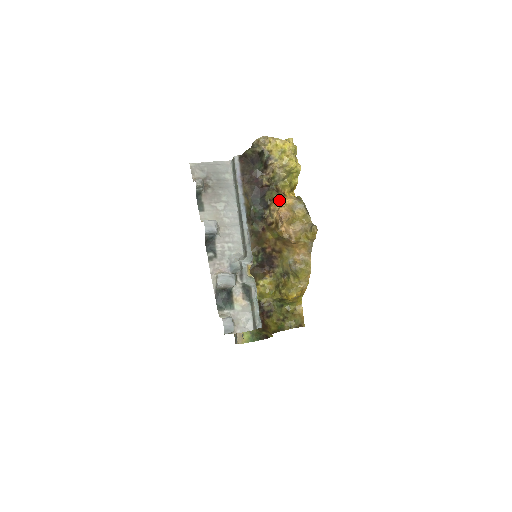
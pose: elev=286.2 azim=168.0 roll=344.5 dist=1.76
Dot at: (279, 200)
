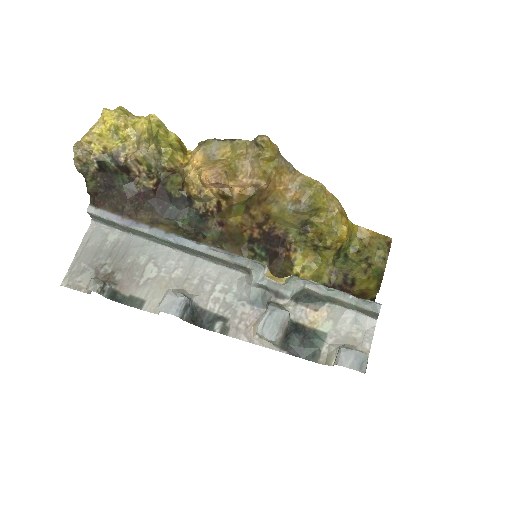
Dot at: (188, 174)
